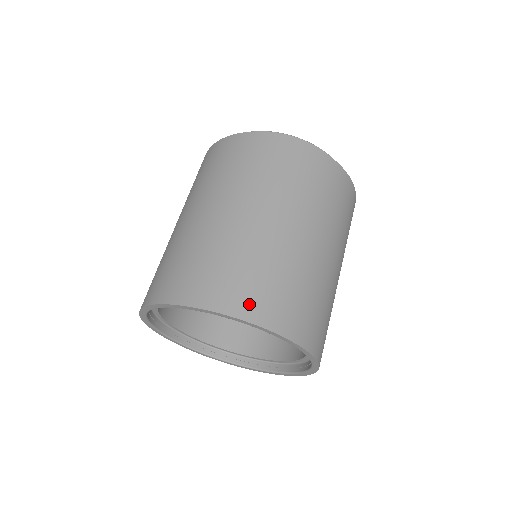
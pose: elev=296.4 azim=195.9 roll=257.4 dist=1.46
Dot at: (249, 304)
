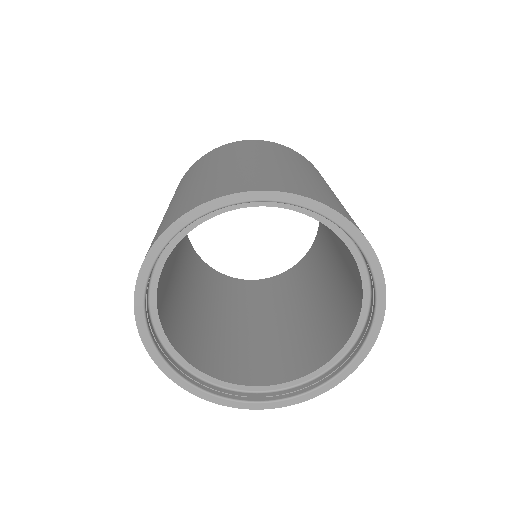
Dot at: (229, 188)
